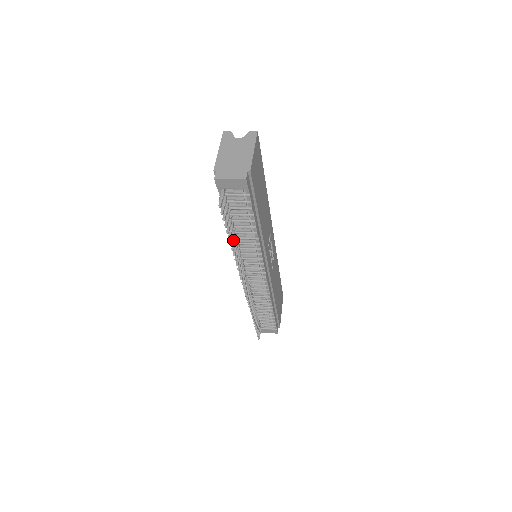
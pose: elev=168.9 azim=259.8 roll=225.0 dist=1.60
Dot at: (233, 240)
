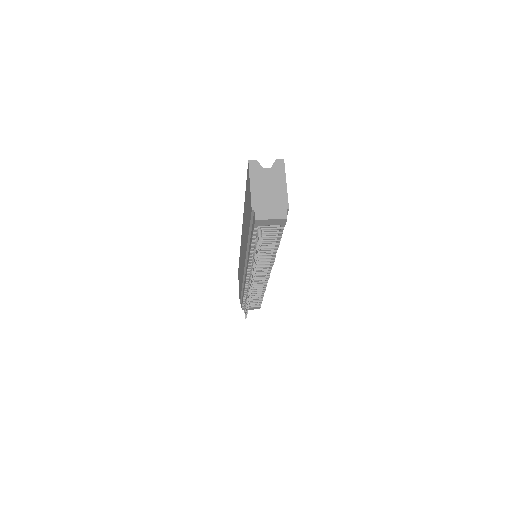
Dot at: occluded
